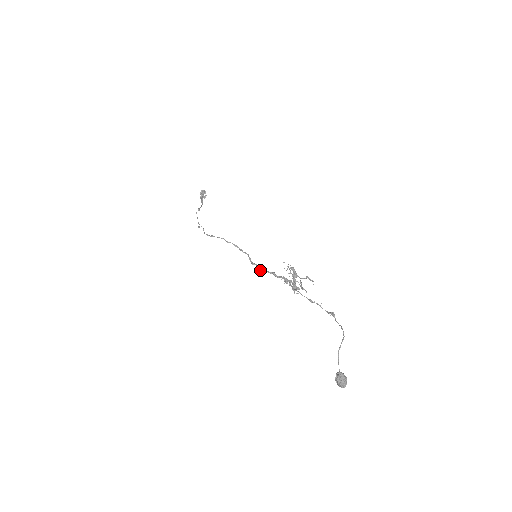
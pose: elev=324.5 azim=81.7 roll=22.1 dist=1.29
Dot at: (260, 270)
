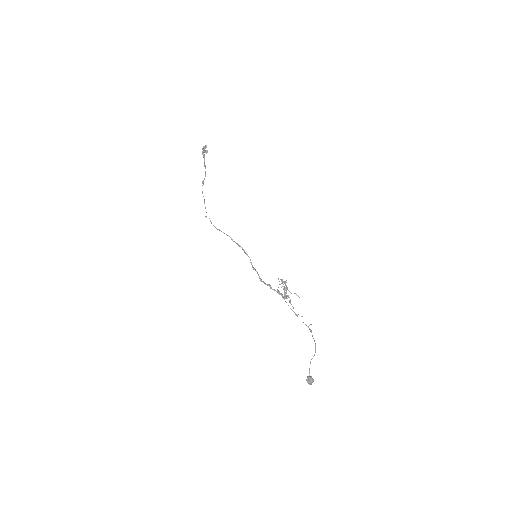
Dot at: occluded
